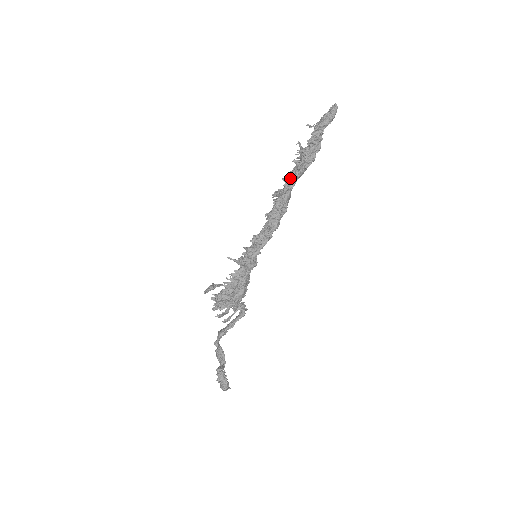
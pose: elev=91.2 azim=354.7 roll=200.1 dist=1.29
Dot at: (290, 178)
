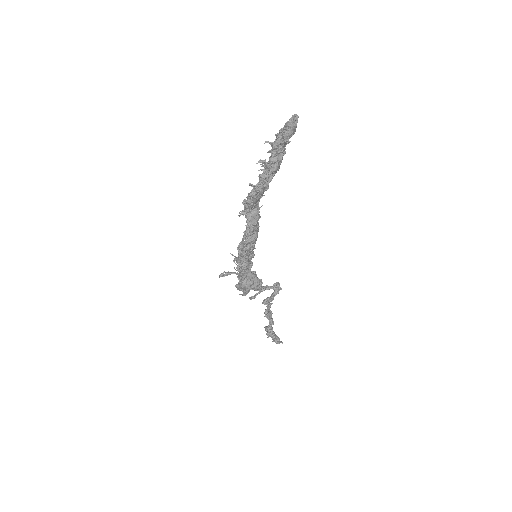
Dot at: (246, 202)
